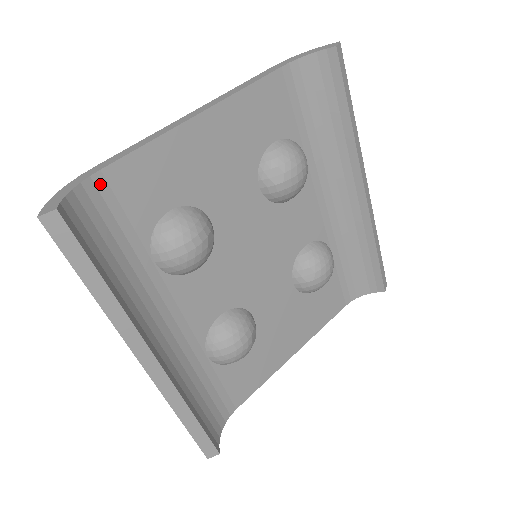
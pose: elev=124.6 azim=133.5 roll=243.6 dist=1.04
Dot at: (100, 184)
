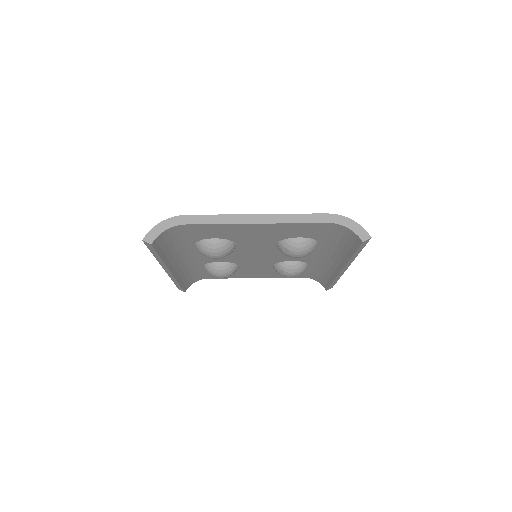
Dot at: (183, 227)
